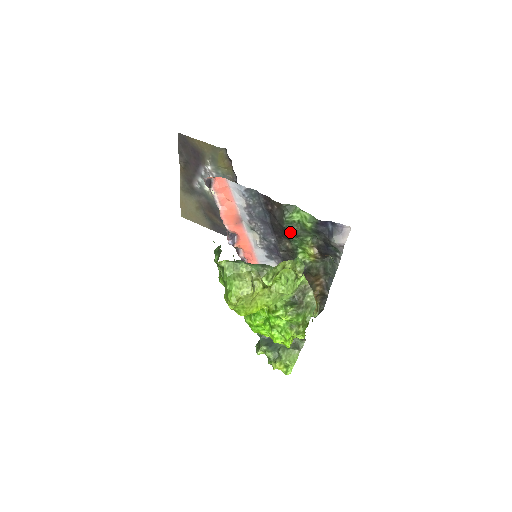
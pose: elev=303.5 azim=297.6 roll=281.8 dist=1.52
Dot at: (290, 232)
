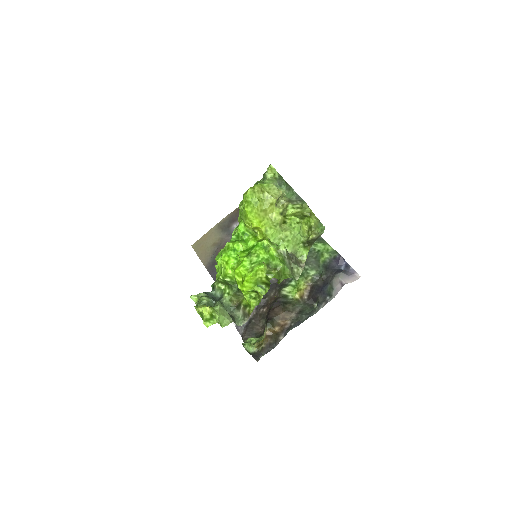
Dot at: occluded
